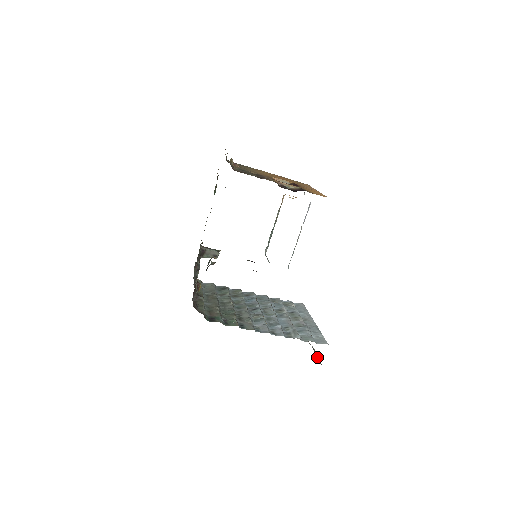
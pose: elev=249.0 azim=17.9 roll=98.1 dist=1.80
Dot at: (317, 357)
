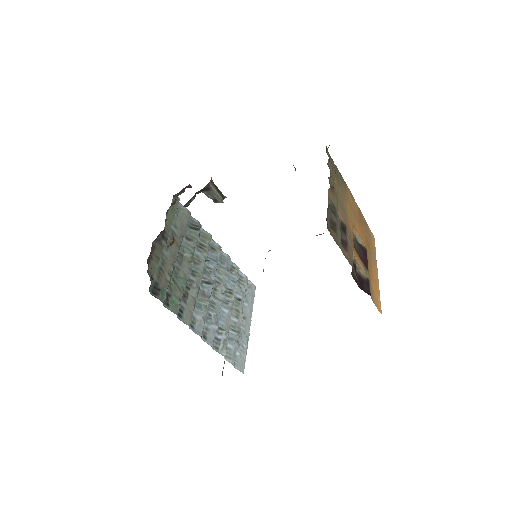
Dot at: (224, 362)
